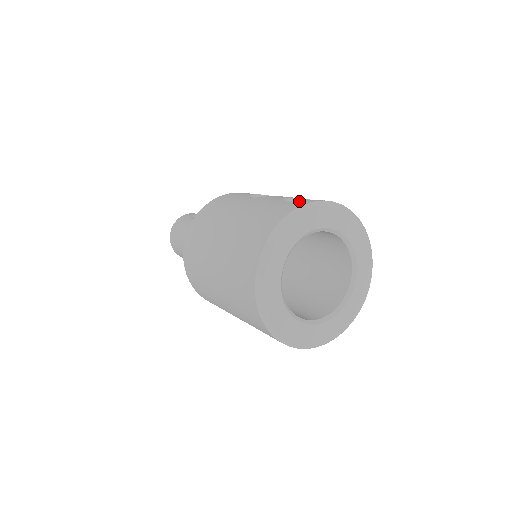
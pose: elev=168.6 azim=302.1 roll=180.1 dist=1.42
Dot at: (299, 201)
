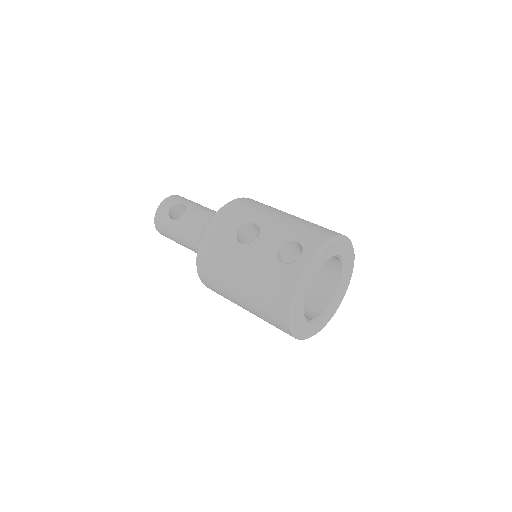
Dot at: (293, 265)
